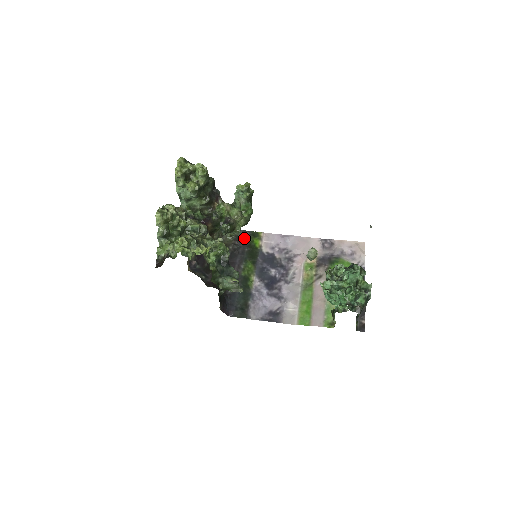
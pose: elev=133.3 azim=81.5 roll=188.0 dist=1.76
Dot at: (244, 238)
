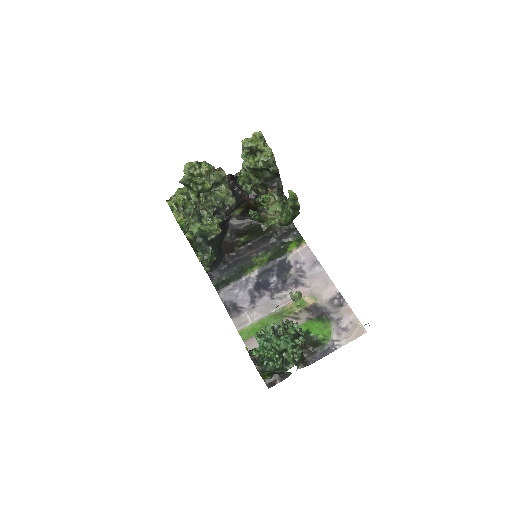
Dot at: (288, 234)
